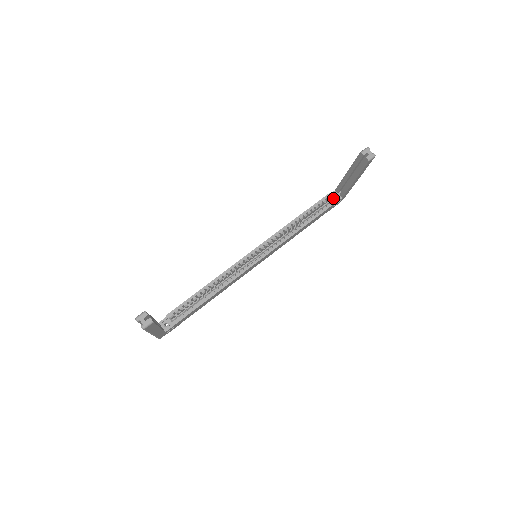
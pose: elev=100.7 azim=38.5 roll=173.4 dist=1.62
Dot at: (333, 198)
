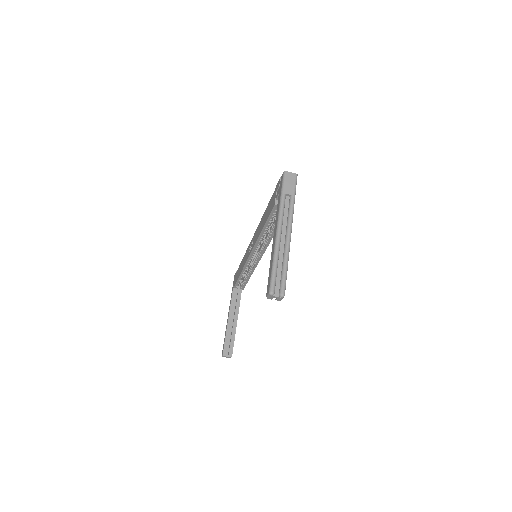
Dot at: occluded
